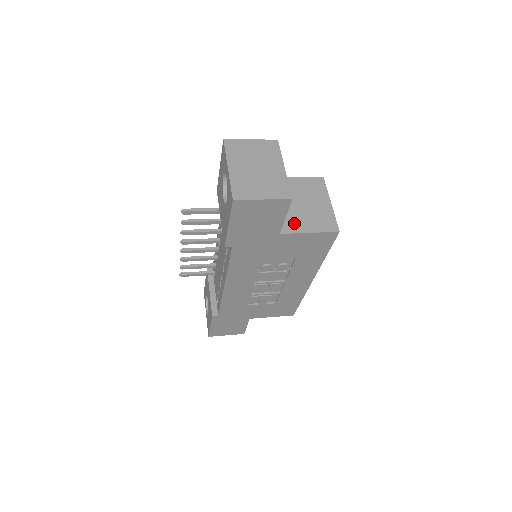
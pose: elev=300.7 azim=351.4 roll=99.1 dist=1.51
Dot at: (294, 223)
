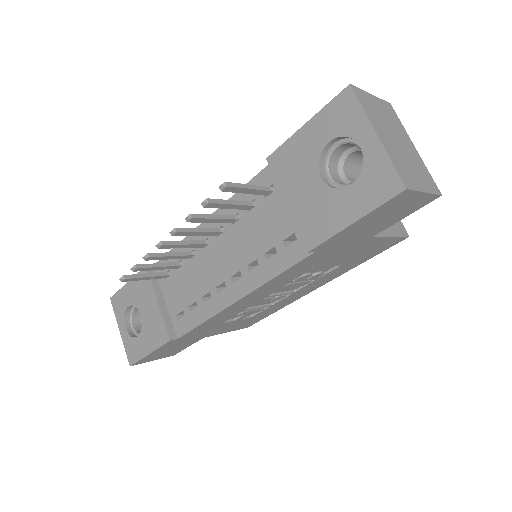
Dot at: occluded
